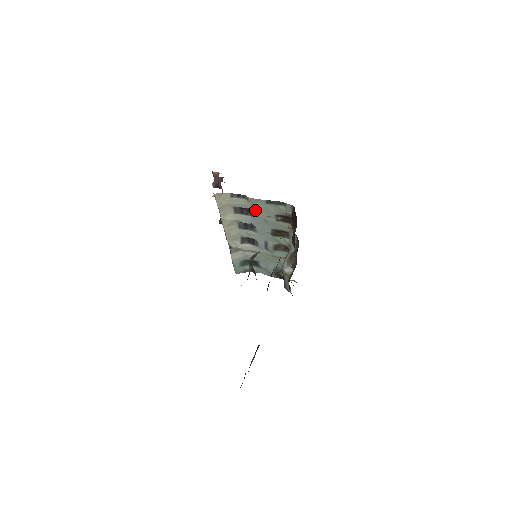
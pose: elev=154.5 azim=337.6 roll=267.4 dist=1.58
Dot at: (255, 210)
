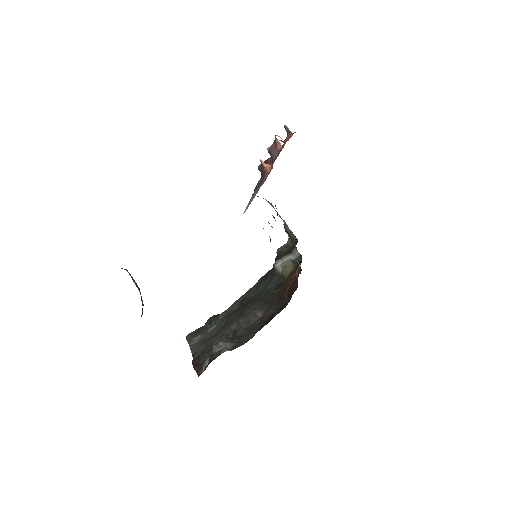
Dot at: occluded
